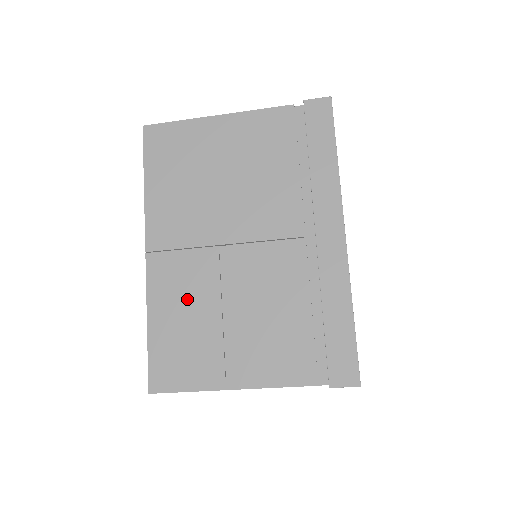
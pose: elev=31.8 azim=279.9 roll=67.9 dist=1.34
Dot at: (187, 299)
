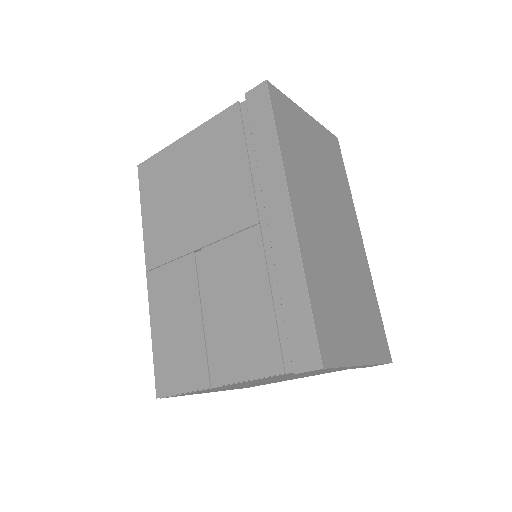
Dot at: (176, 306)
